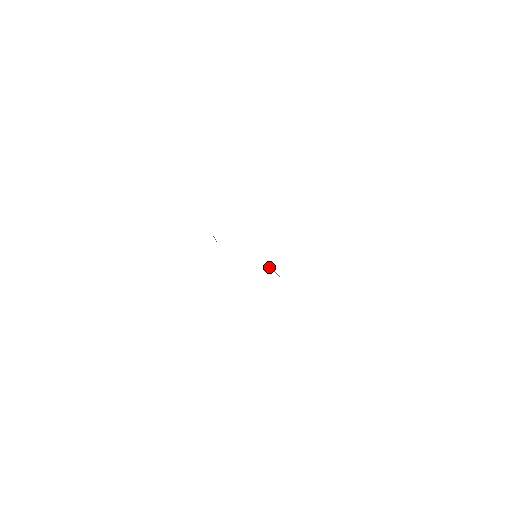
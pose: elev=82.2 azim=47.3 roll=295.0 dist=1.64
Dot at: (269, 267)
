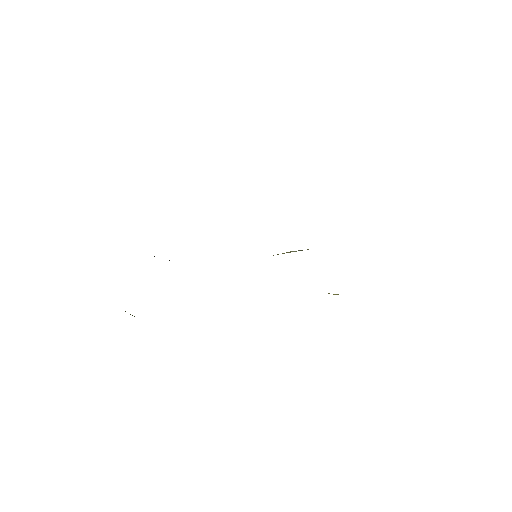
Dot at: (283, 253)
